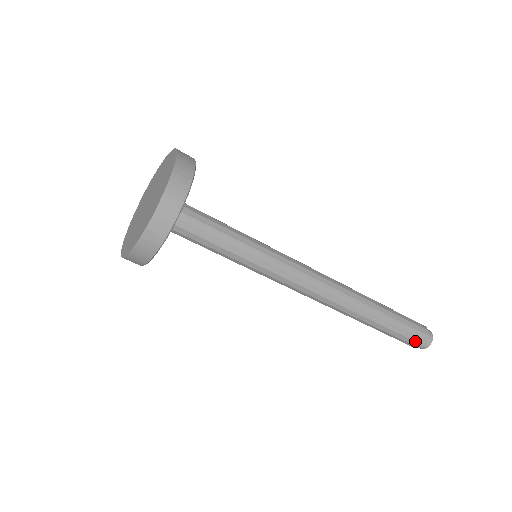
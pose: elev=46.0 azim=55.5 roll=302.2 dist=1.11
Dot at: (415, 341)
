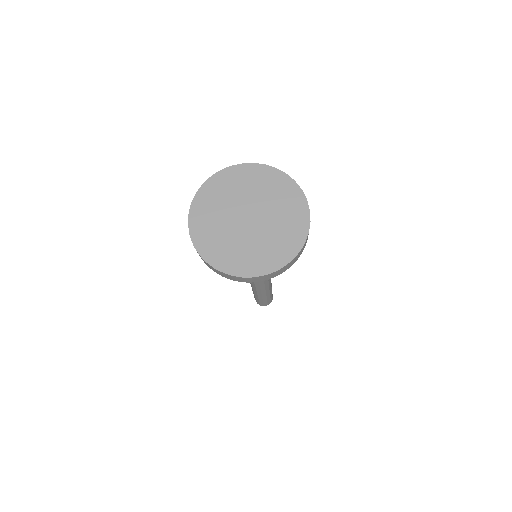
Dot at: (260, 304)
